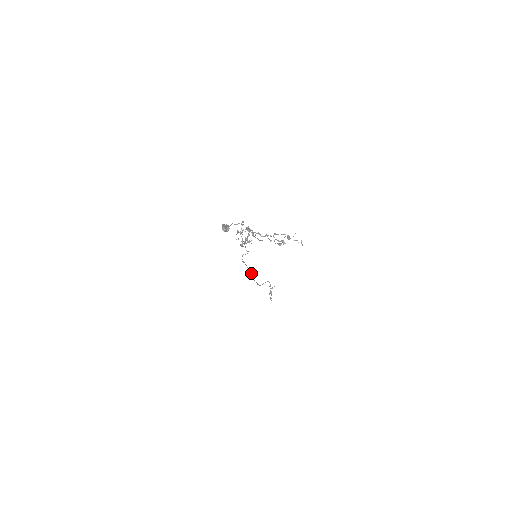
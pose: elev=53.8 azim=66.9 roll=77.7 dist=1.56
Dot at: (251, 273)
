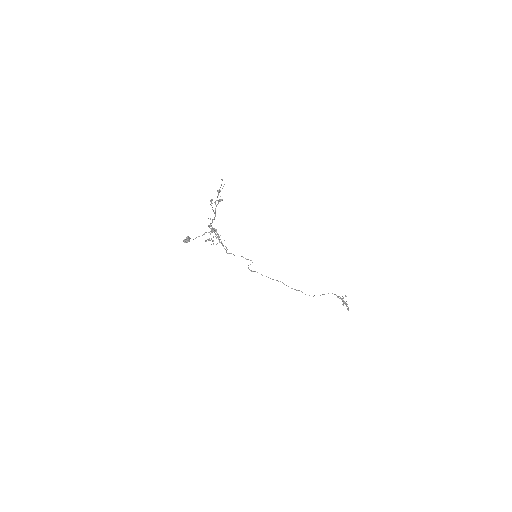
Dot at: occluded
